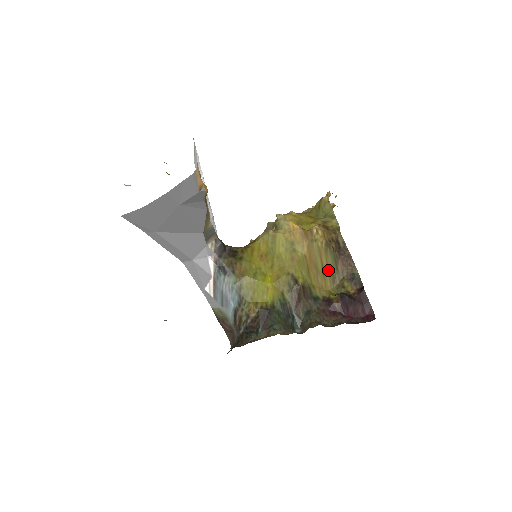
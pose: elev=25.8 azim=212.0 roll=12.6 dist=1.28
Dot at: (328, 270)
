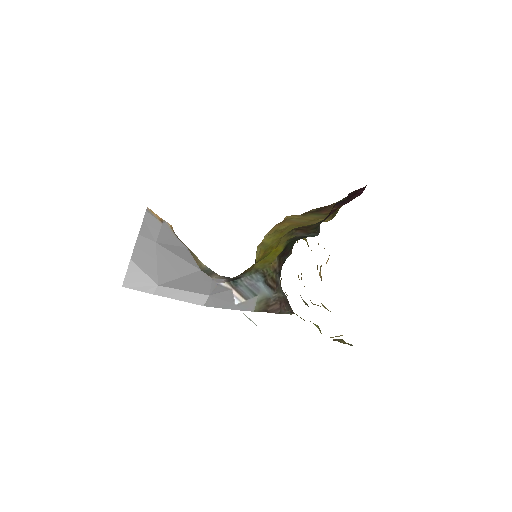
Dot at: (317, 218)
